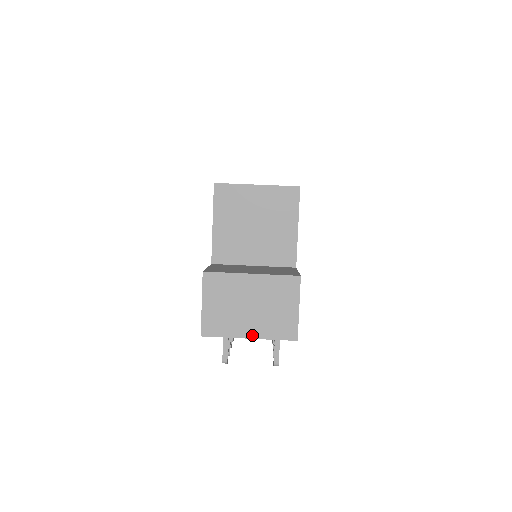
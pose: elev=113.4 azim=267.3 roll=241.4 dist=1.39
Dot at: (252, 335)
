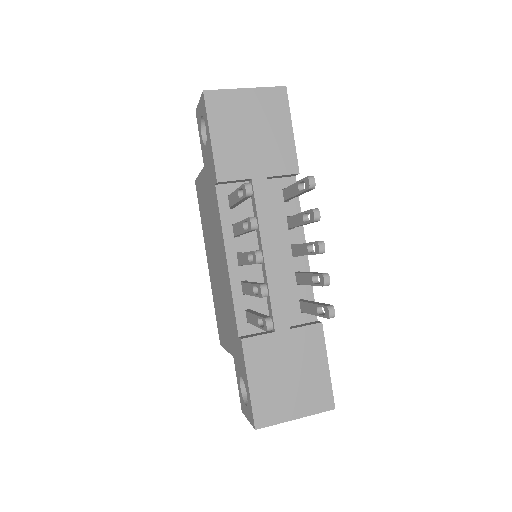
Dot at: (247, 89)
